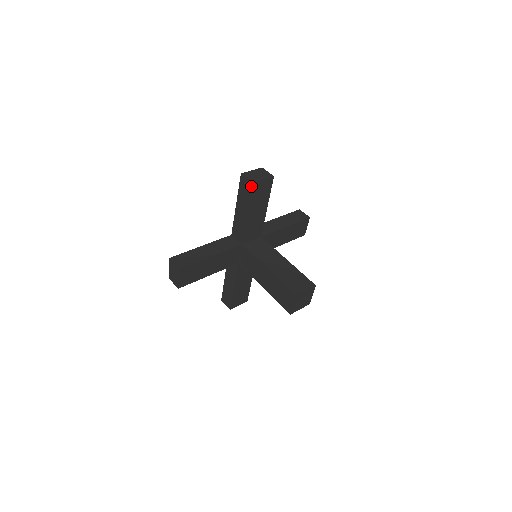
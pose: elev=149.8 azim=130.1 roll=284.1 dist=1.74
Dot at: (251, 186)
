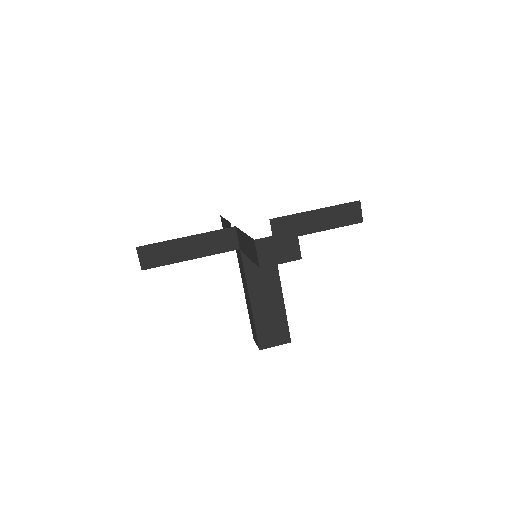
Dot at: (258, 265)
